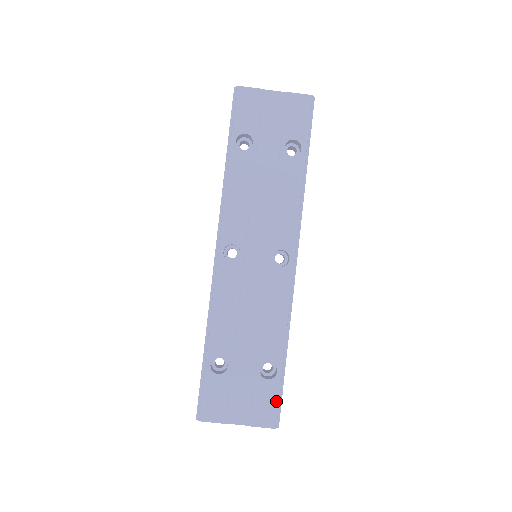
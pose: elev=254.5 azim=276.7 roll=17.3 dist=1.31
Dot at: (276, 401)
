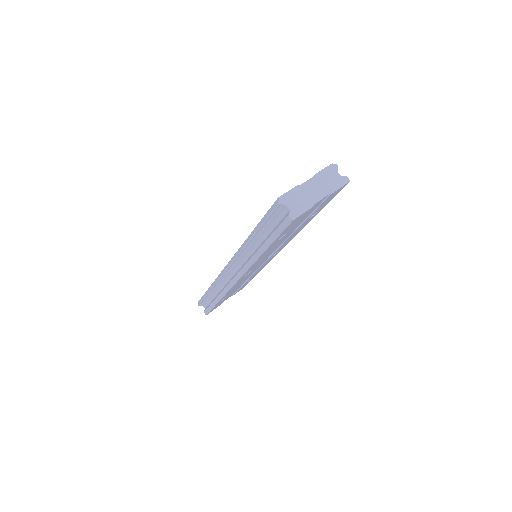
Dot at: occluded
